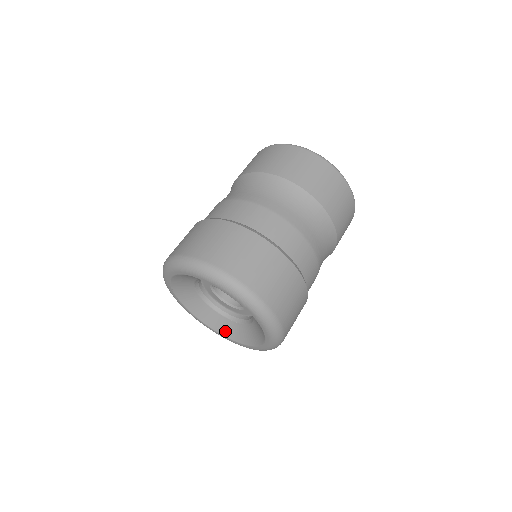
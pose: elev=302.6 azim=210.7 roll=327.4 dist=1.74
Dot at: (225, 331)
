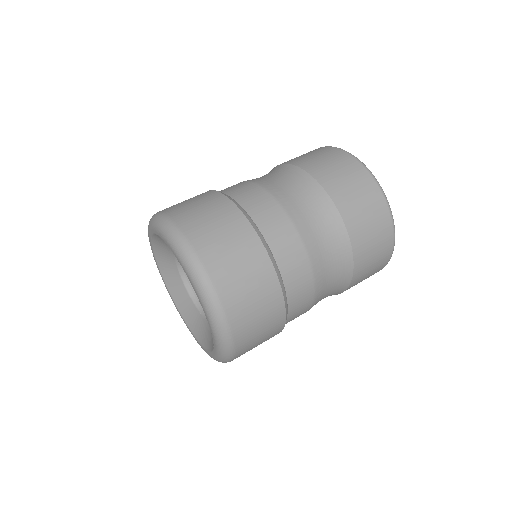
Dot at: (188, 318)
